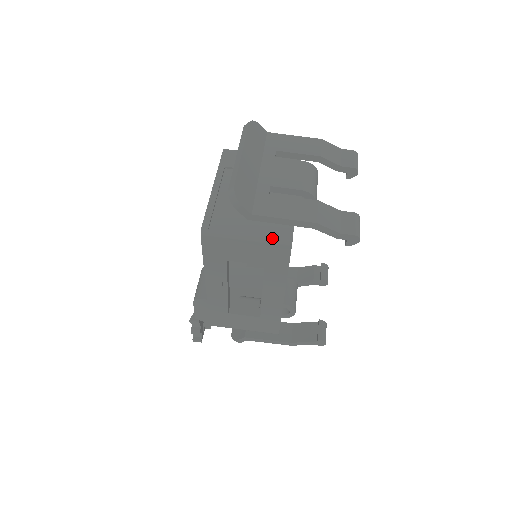
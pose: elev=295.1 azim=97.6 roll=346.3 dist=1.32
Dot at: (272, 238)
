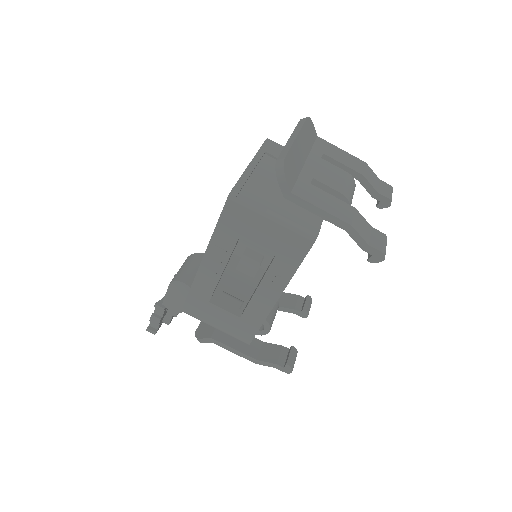
Dot at: (298, 227)
